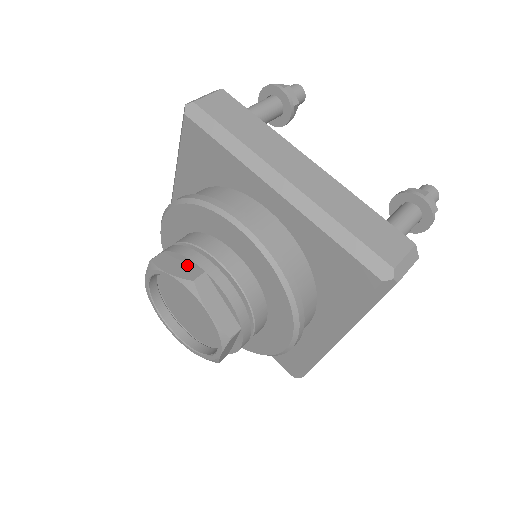
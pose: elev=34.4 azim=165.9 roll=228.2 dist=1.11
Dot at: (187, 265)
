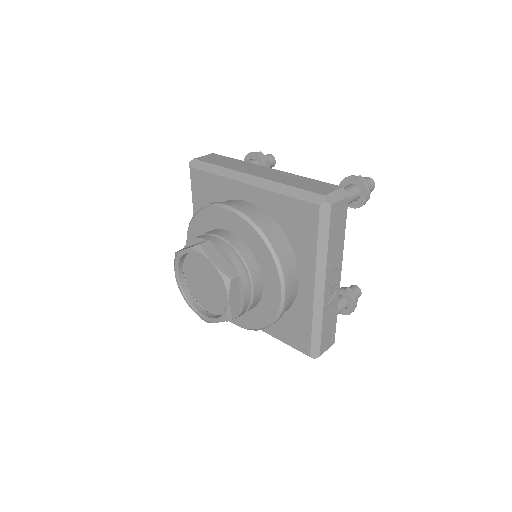
Dot at: (197, 243)
